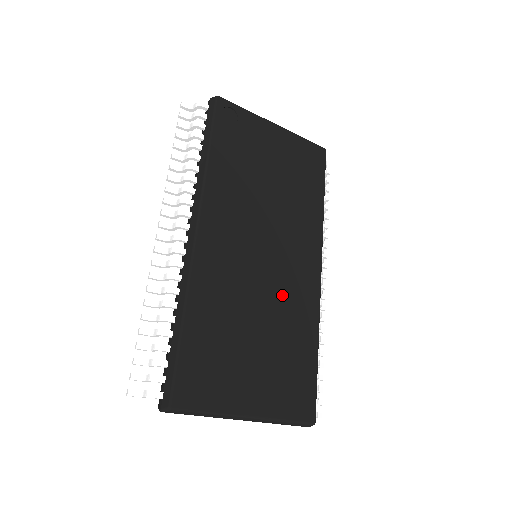
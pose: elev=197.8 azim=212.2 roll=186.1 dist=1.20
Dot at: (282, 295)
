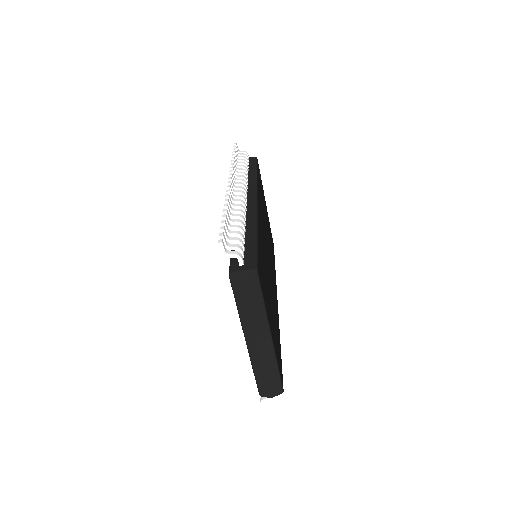
Dot at: (272, 288)
